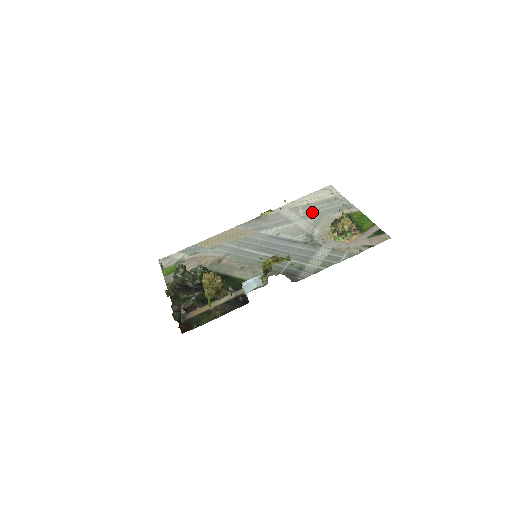
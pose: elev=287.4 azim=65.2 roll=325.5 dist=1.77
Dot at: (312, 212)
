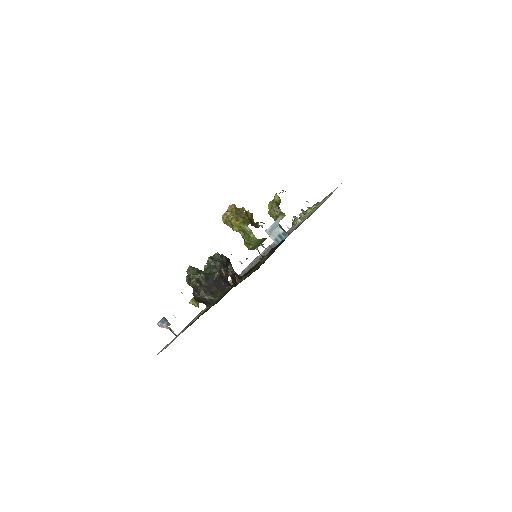
Dot at: occluded
